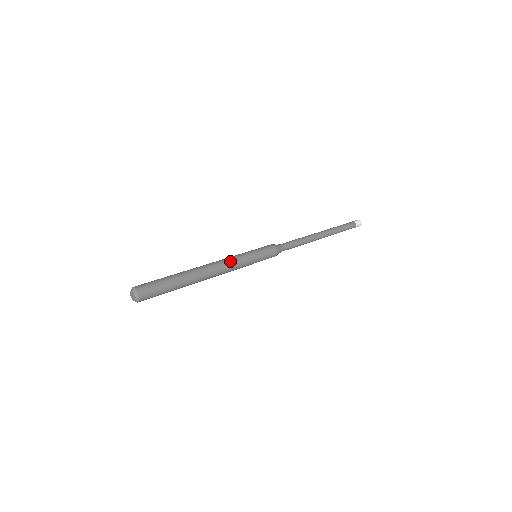
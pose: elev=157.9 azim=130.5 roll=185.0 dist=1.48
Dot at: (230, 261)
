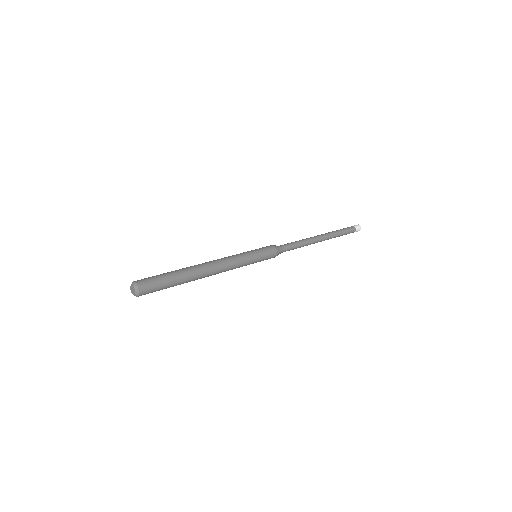
Dot at: (226, 257)
